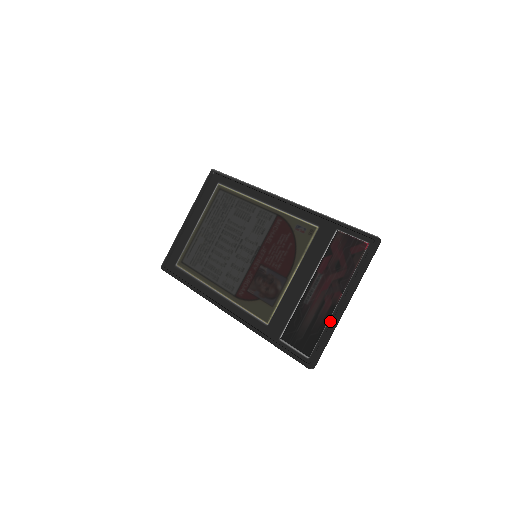
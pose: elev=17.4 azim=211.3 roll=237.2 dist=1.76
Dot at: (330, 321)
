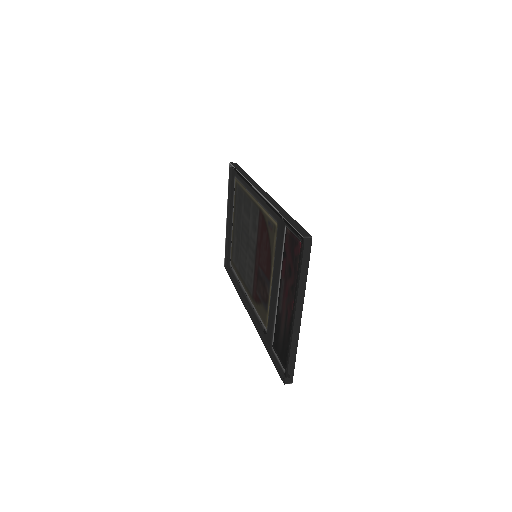
Dot at: occluded
